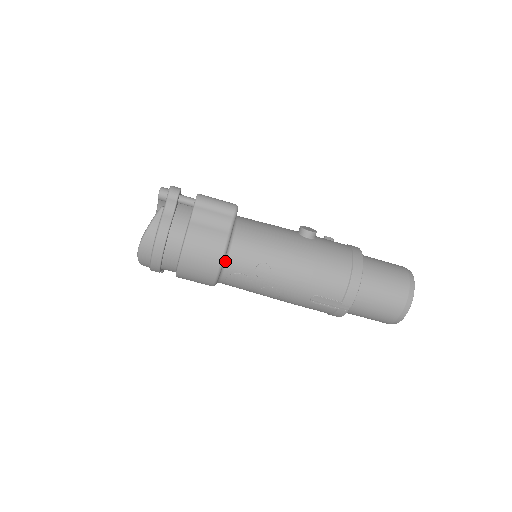
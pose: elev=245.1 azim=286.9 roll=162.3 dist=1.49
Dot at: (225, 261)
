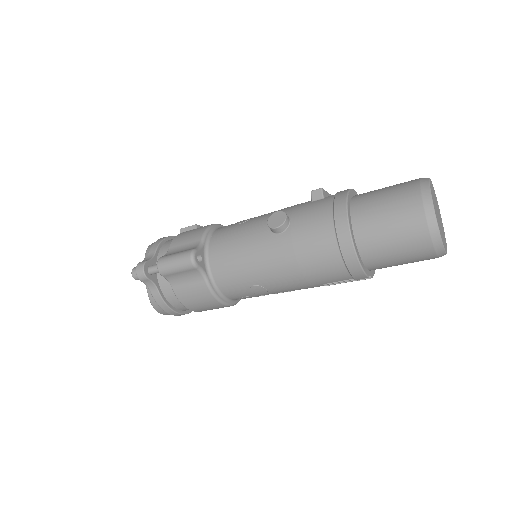
Dot at: (224, 297)
